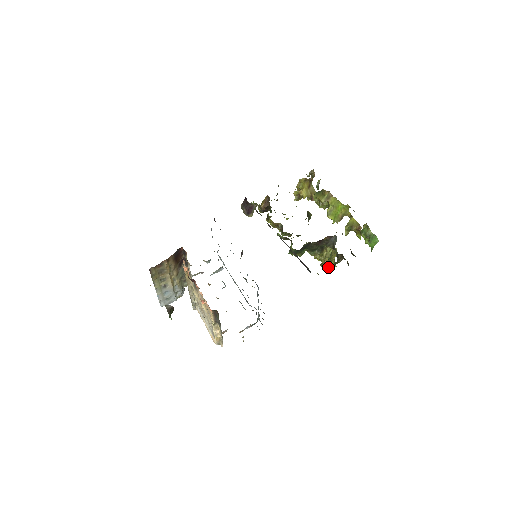
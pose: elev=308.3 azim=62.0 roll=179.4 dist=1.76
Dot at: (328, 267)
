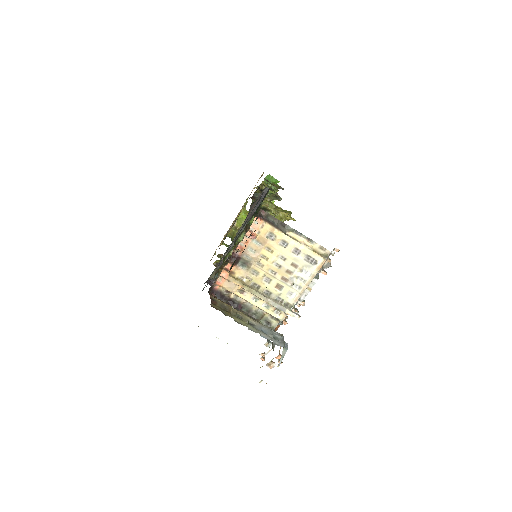
Dot at: (288, 213)
